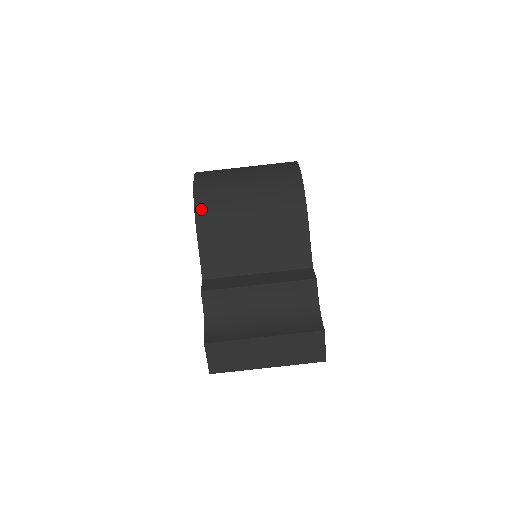
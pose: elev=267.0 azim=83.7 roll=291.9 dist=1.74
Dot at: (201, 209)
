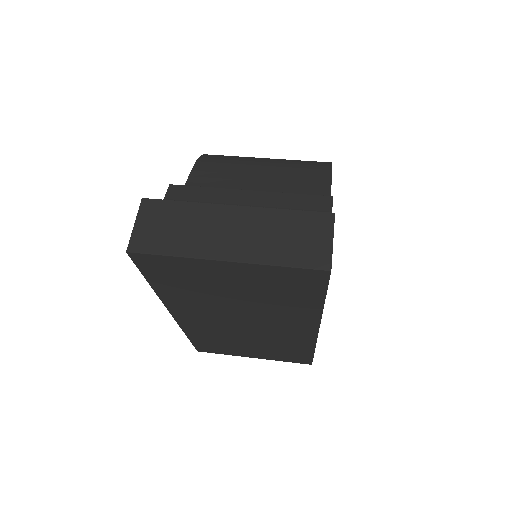
Dot at: (208, 156)
